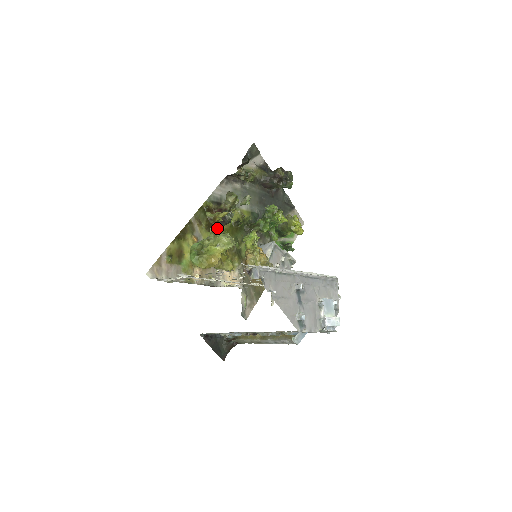
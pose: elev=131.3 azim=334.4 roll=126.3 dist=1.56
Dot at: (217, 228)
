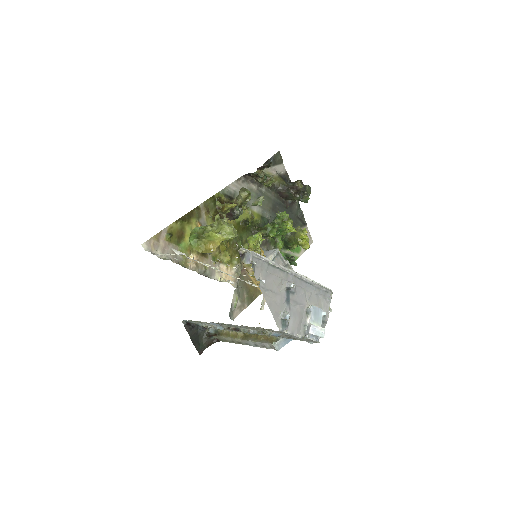
Dot at: occluded
